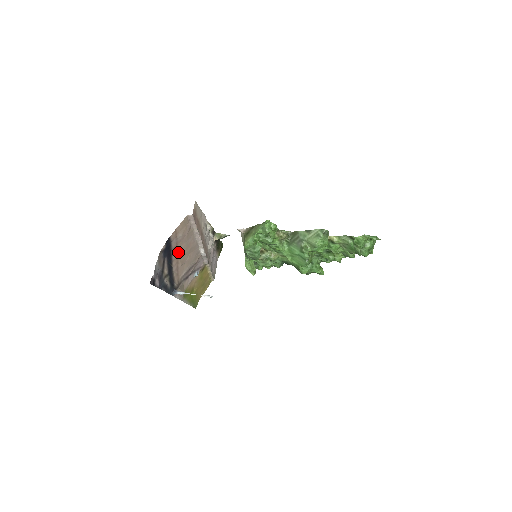
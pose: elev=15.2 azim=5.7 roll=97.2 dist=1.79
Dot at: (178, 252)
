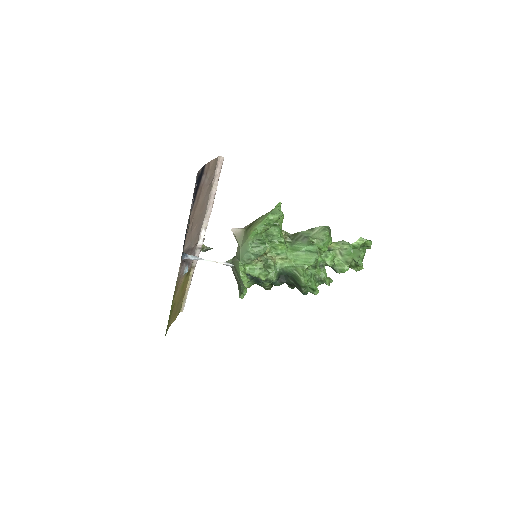
Dot at: (197, 202)
